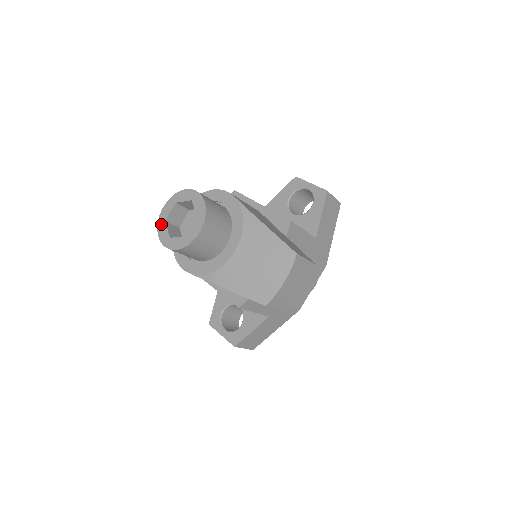
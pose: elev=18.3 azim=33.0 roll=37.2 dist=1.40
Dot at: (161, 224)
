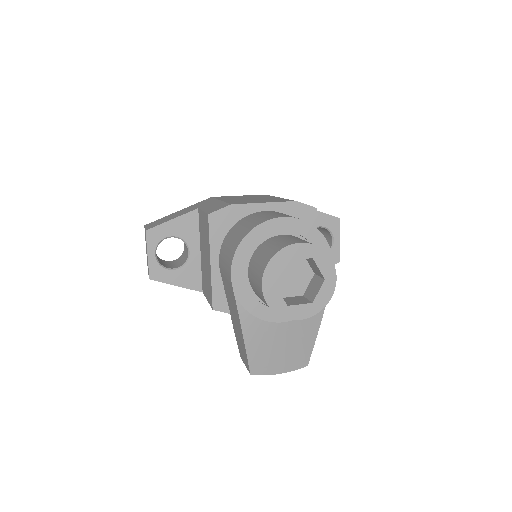
Dot at: (281, 258)
